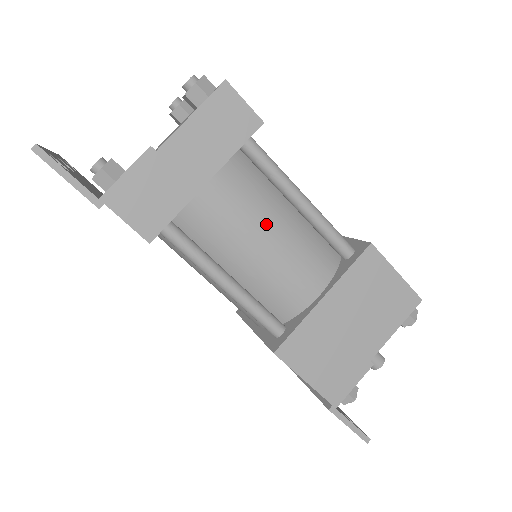
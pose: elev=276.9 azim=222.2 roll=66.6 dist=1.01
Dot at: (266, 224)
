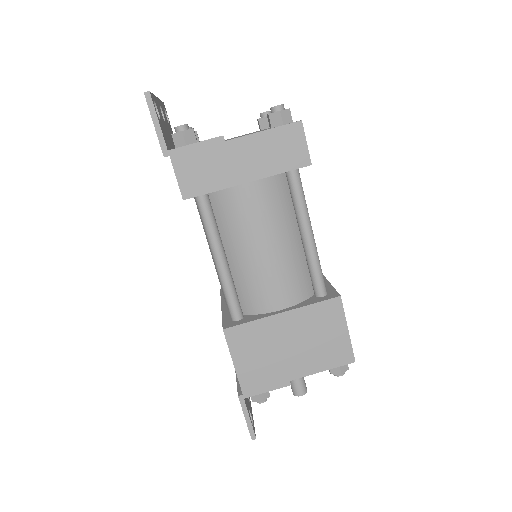
Dot at: (272, 236)
